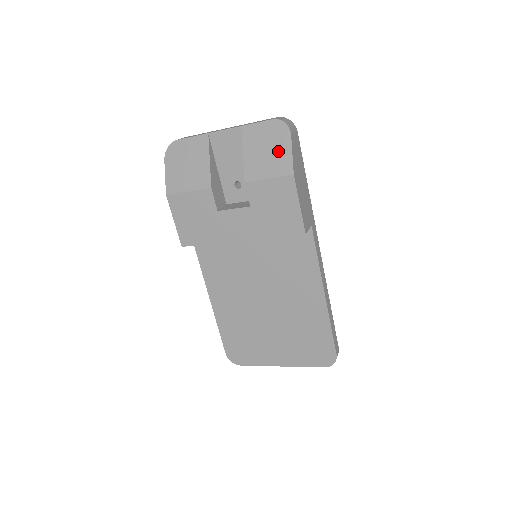
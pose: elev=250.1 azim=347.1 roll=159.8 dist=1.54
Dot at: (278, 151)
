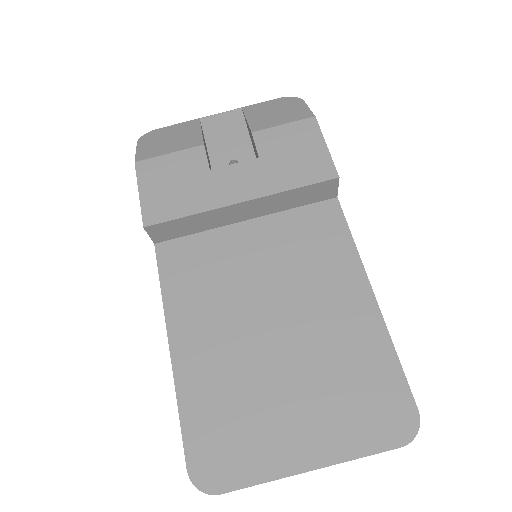
Dot at: (291, 109)
